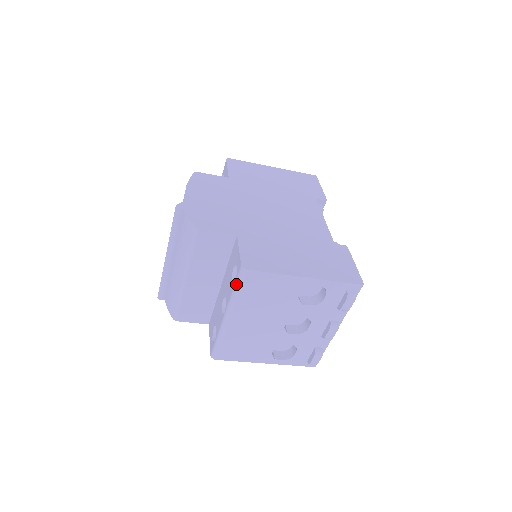
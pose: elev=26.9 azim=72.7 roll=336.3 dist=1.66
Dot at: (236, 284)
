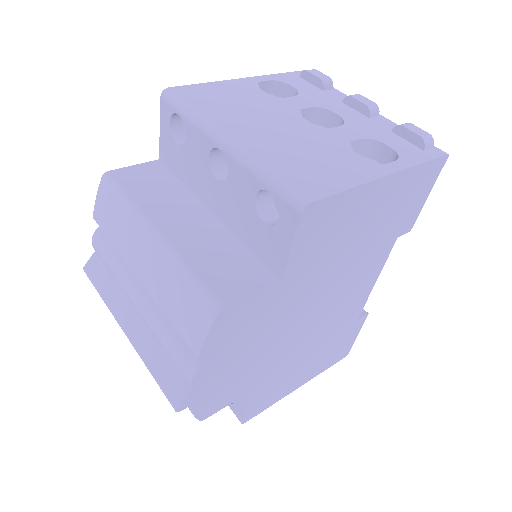
Dot at: occluded
